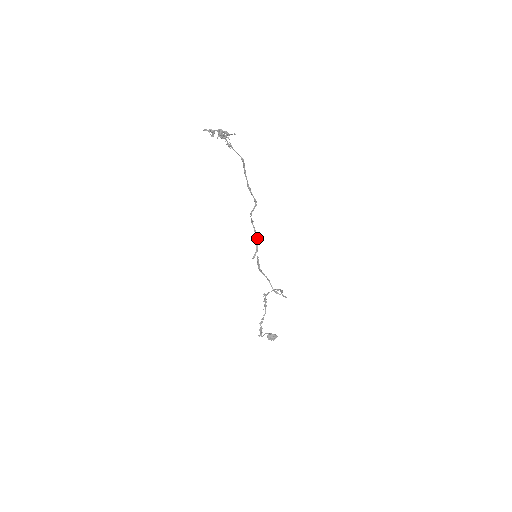
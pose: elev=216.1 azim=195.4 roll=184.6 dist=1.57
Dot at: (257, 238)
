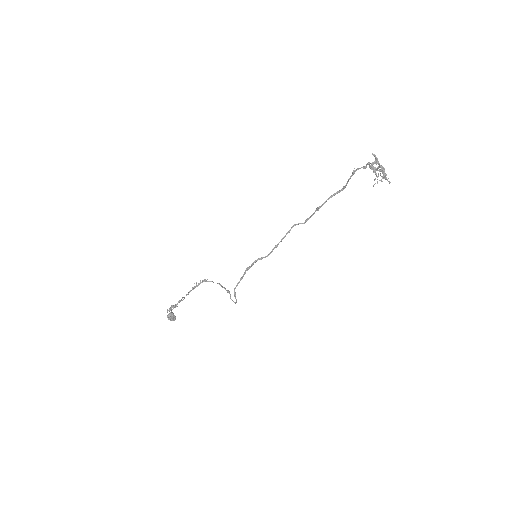
Dot at: (277, 246)
